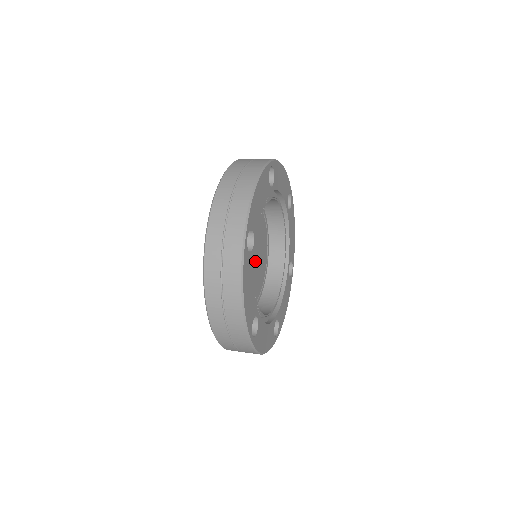
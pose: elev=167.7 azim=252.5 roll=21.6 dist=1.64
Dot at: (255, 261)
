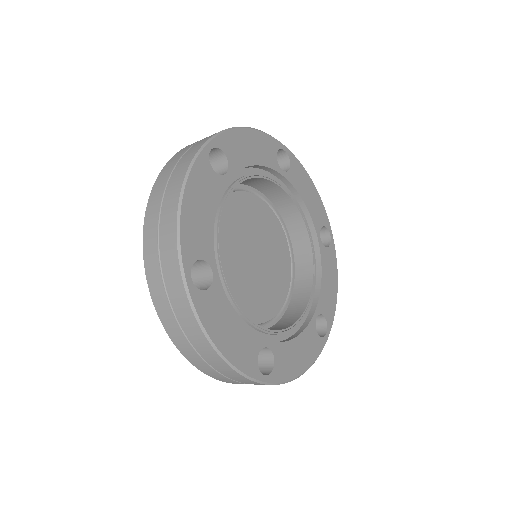
Dot at: (261, 259)
